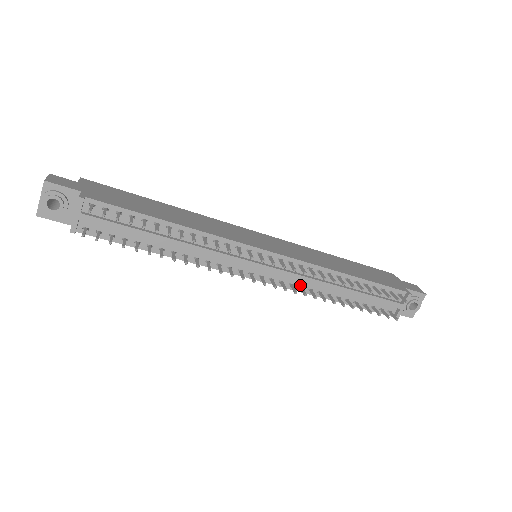
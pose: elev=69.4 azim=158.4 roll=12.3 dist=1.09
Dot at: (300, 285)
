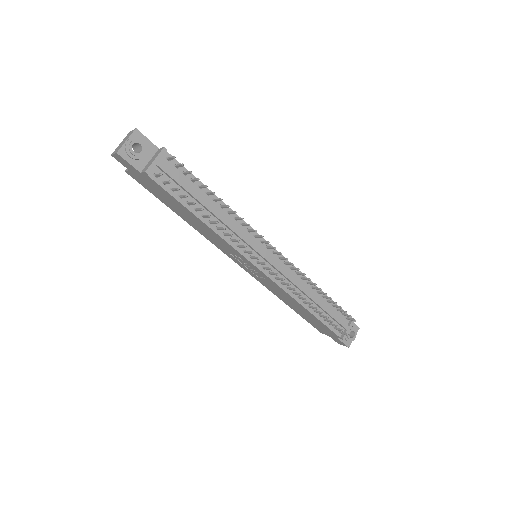
Dot at: (287, 286)
